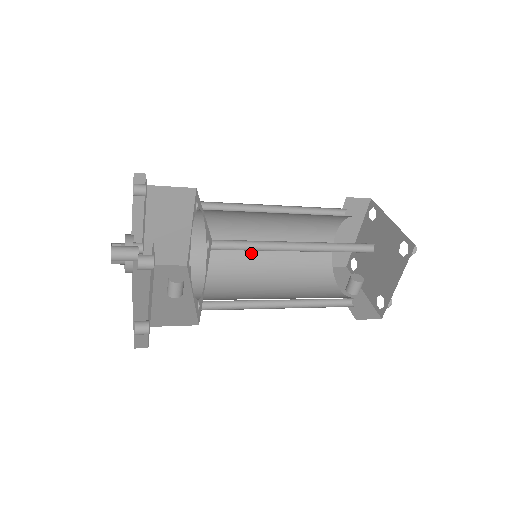
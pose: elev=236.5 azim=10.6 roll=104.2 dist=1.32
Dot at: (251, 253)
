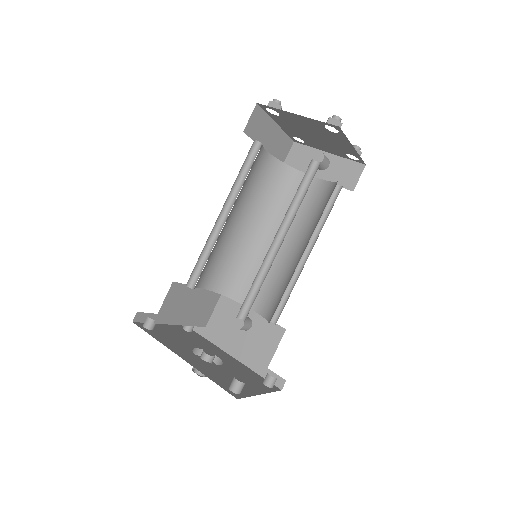
Dot at: (242, 240)
